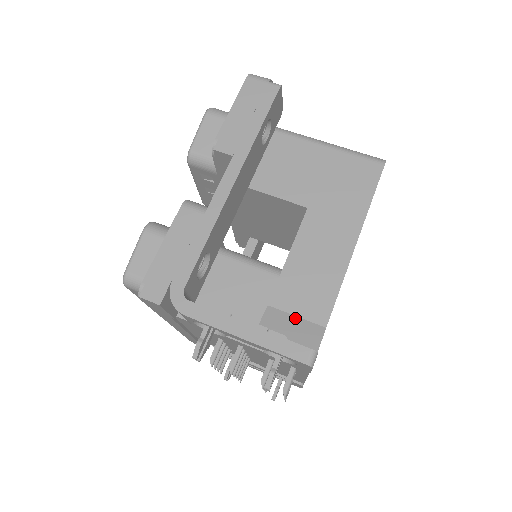
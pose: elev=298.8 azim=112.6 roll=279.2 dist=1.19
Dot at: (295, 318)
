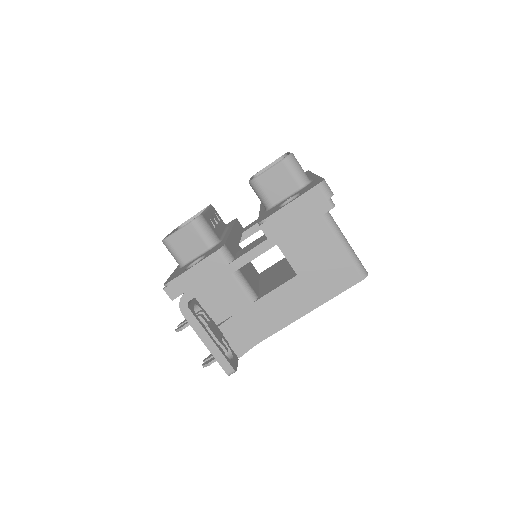
Dot at: (244, 330)
